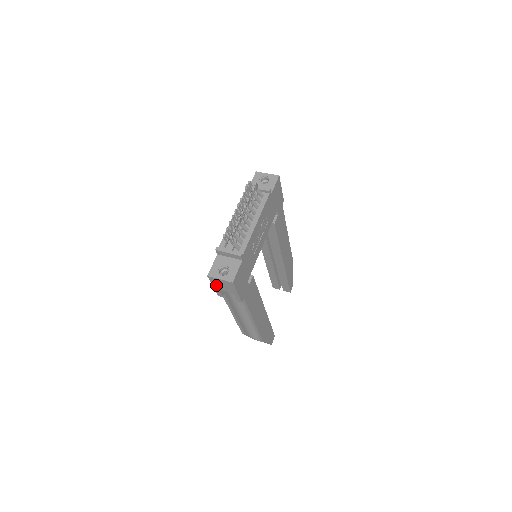
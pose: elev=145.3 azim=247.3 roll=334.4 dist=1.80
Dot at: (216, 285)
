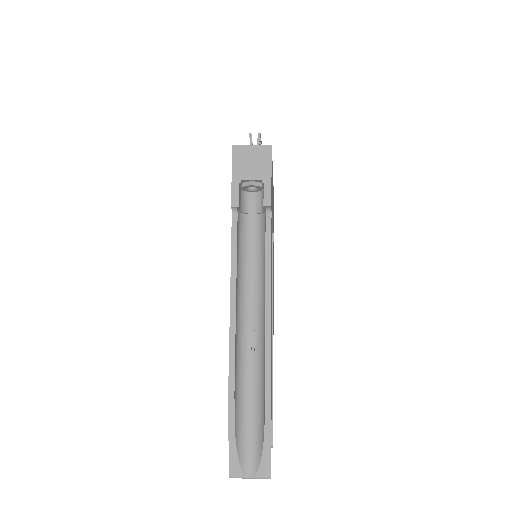
Dot at: (239, 168)
